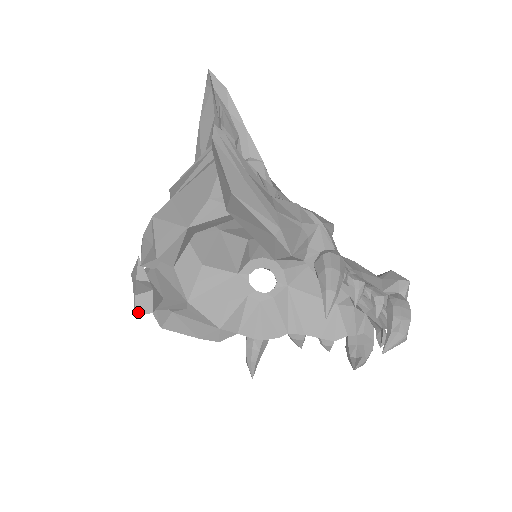
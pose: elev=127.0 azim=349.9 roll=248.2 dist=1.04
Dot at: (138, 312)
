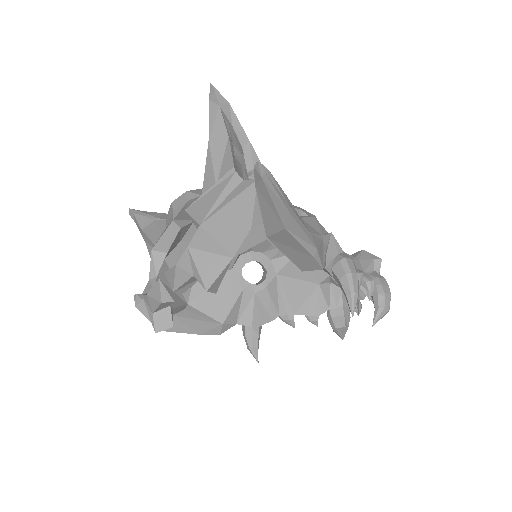
Dot at: (158, 329)
